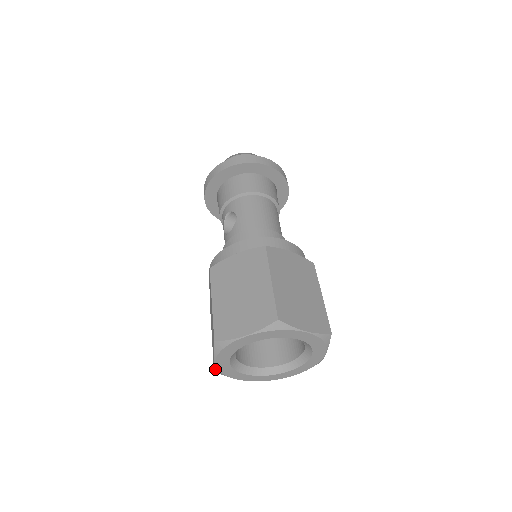
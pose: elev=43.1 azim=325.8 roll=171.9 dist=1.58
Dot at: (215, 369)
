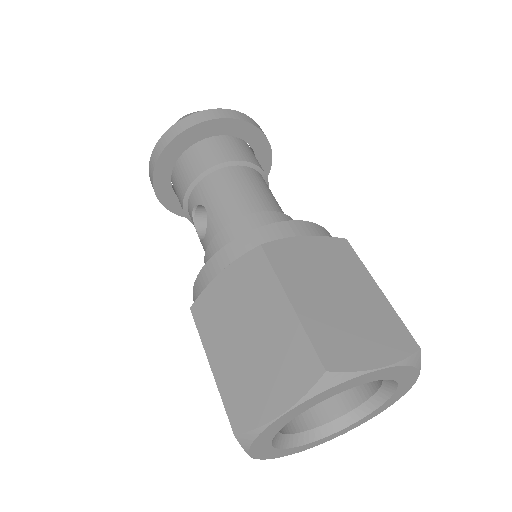
Dot at: occluded
